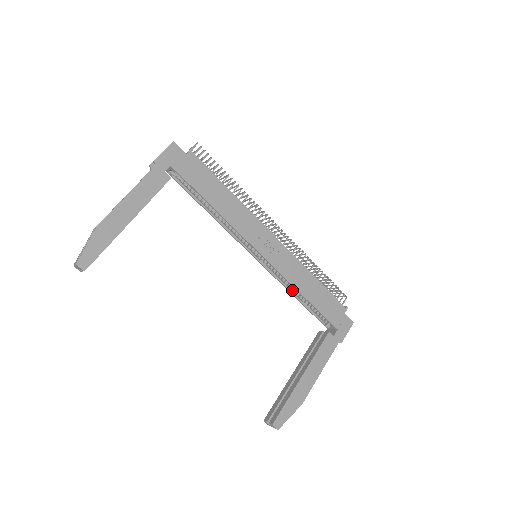
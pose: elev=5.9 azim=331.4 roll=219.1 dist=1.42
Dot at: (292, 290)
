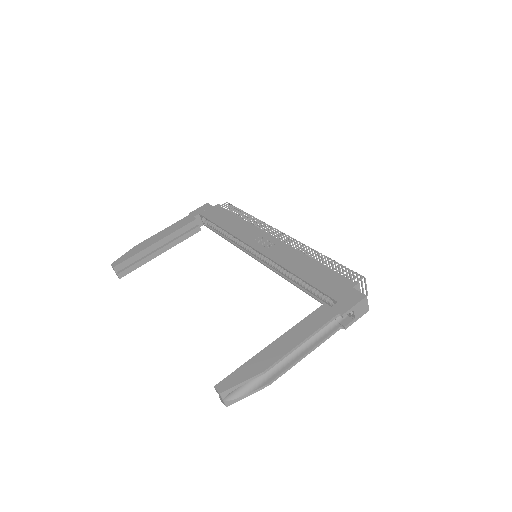
Dot at: (294, 281)
